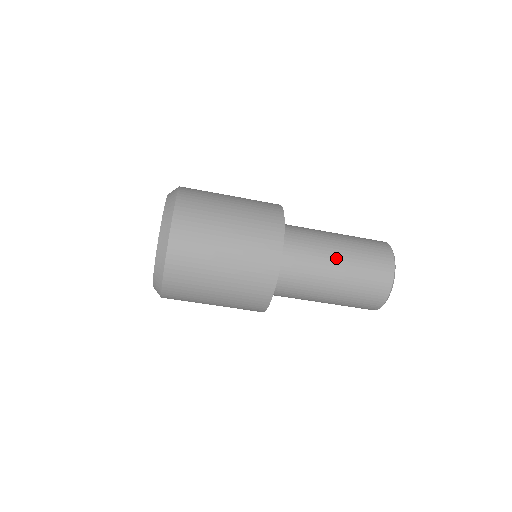
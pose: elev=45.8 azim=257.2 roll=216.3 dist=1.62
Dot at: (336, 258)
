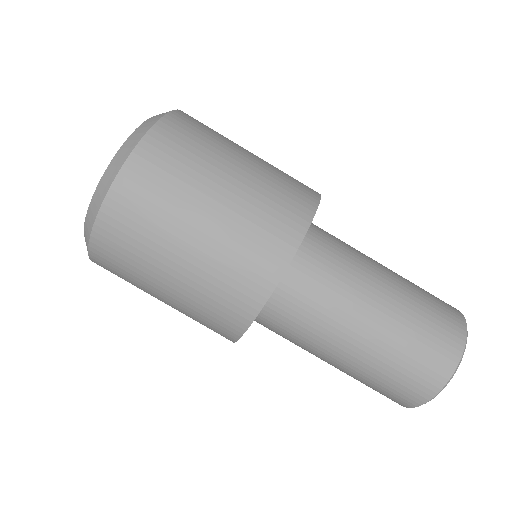
Dot at: occluded
